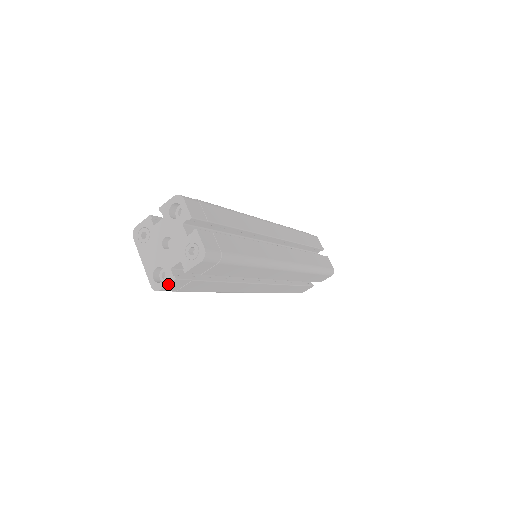
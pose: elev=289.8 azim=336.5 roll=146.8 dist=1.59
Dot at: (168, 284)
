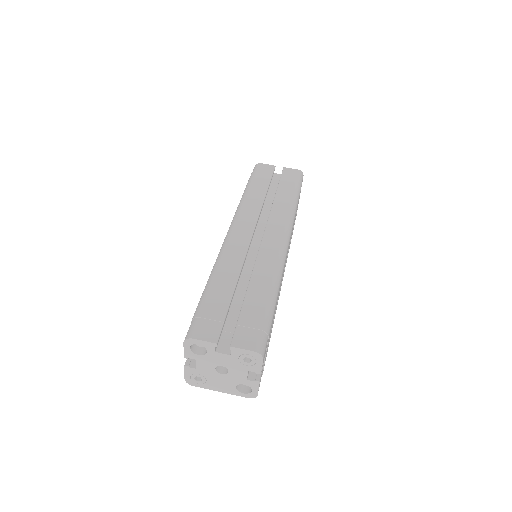
Dot at: (258, 388)
